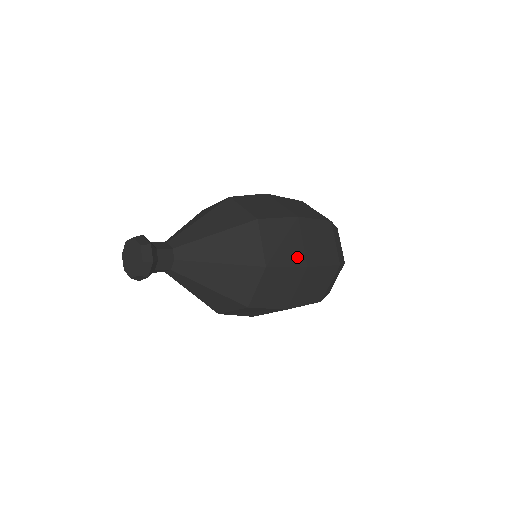
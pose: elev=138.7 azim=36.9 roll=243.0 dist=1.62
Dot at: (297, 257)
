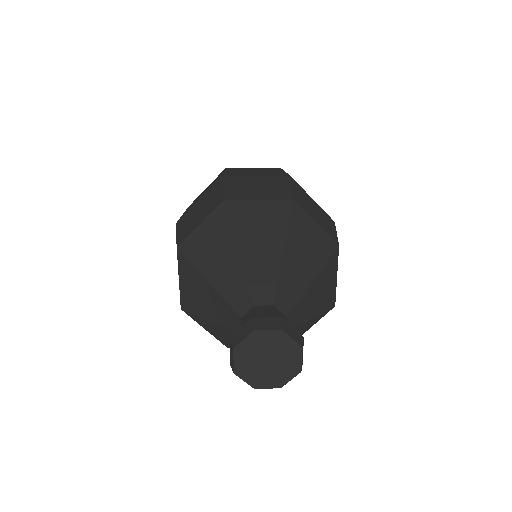
Dot at: (327, 218)
